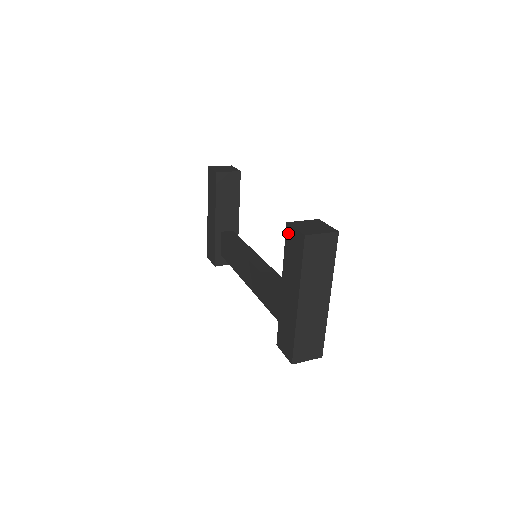
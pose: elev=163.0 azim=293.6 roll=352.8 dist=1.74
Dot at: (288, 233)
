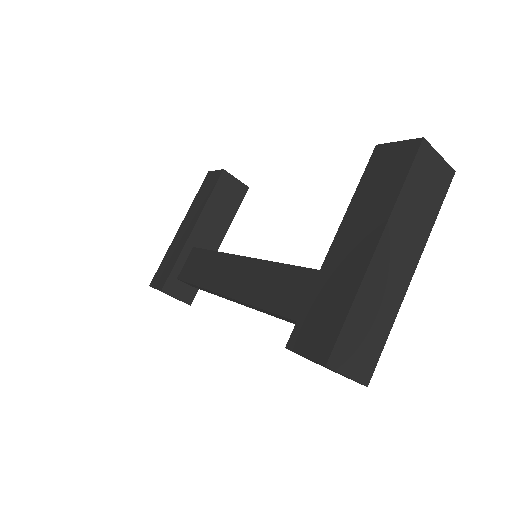
Dot at: (377, 156)
